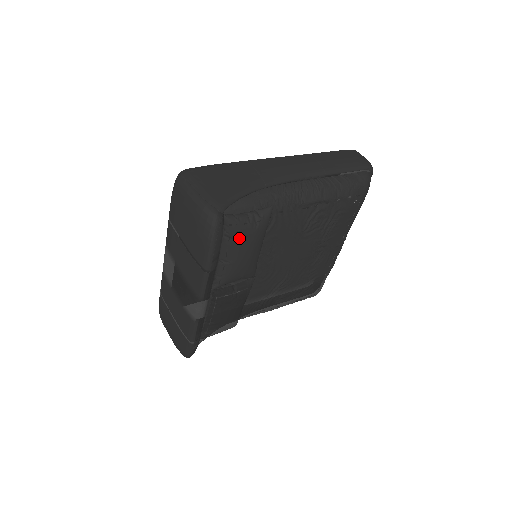
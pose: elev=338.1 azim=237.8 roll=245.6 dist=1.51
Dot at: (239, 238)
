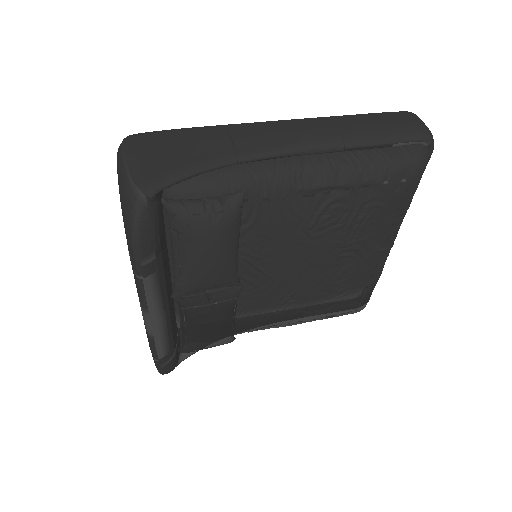
Dot at: (190, 234)
